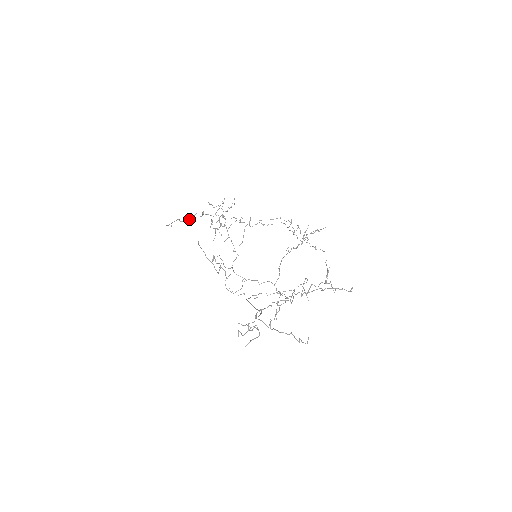
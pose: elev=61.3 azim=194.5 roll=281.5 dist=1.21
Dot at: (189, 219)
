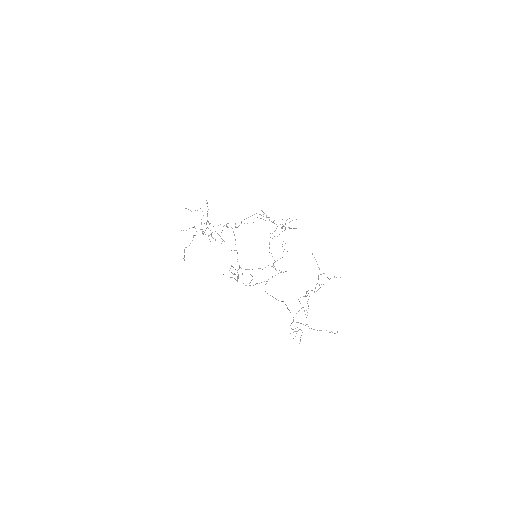
Dot at: occluded
